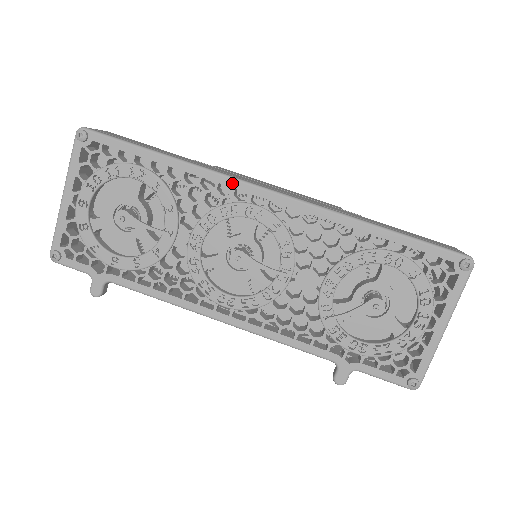
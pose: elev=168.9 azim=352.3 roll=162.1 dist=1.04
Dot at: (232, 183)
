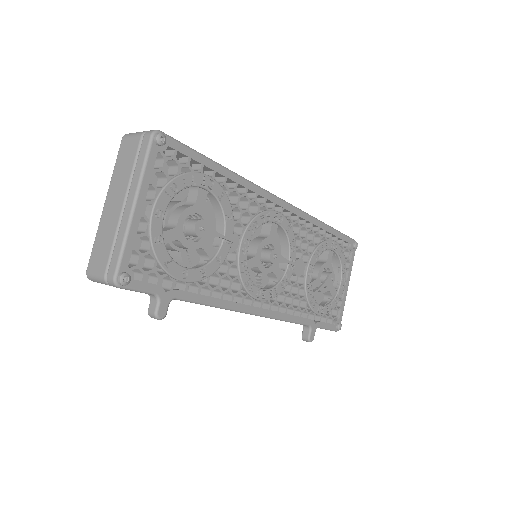
Dot at: (265, 194)
